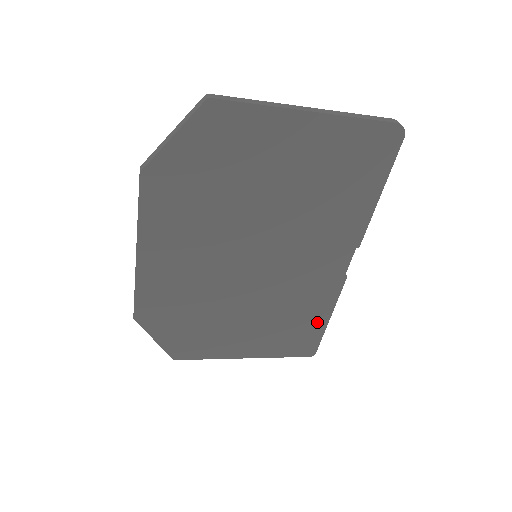
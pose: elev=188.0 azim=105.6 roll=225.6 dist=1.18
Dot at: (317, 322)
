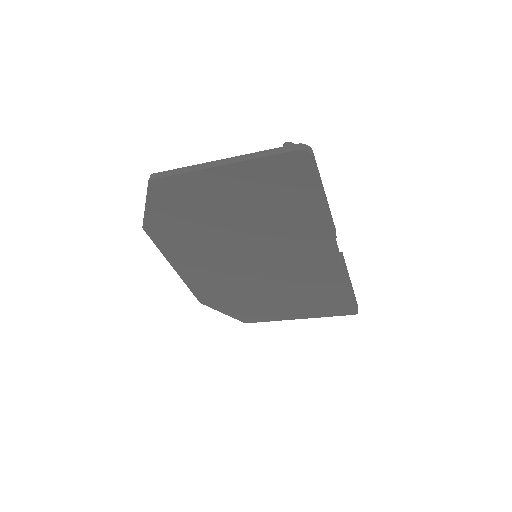
Dot at: (341, 291)
